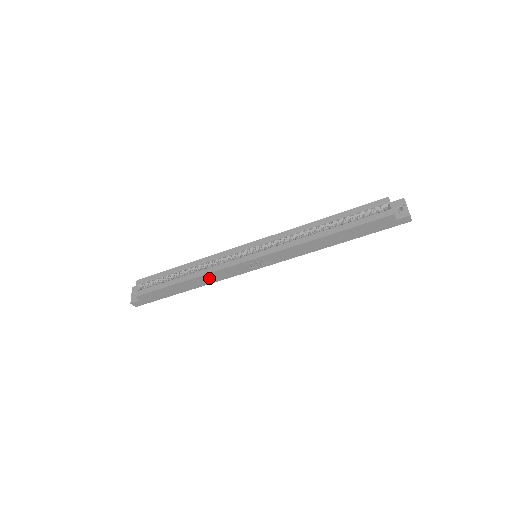
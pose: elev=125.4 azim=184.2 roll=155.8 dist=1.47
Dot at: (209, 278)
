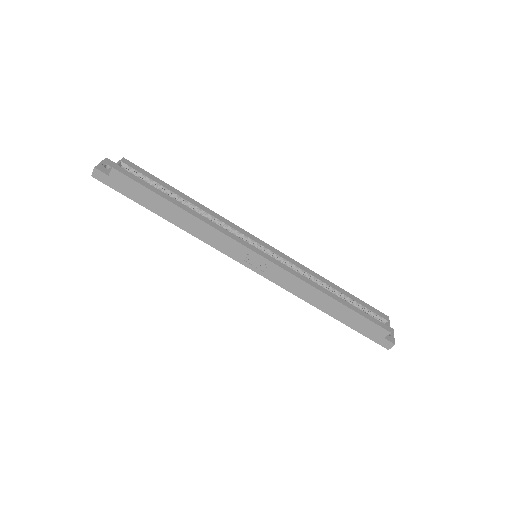
Dot at: (202, 229)
